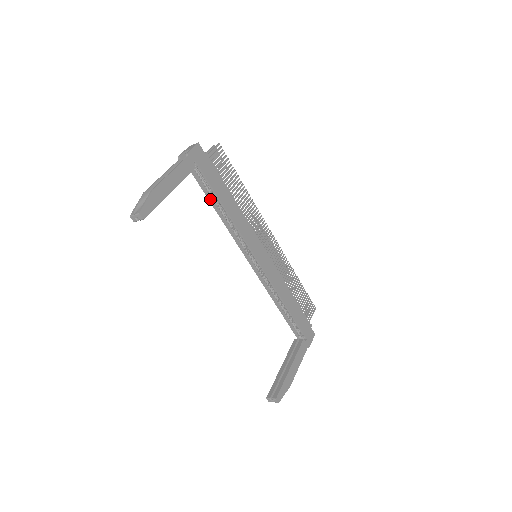
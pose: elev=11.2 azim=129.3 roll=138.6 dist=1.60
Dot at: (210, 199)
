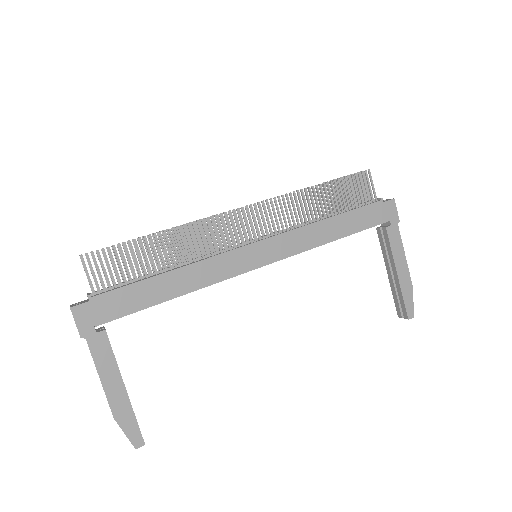
Dot at: occluded
